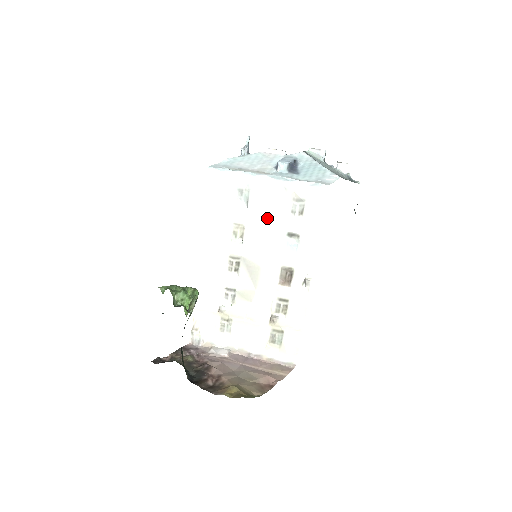
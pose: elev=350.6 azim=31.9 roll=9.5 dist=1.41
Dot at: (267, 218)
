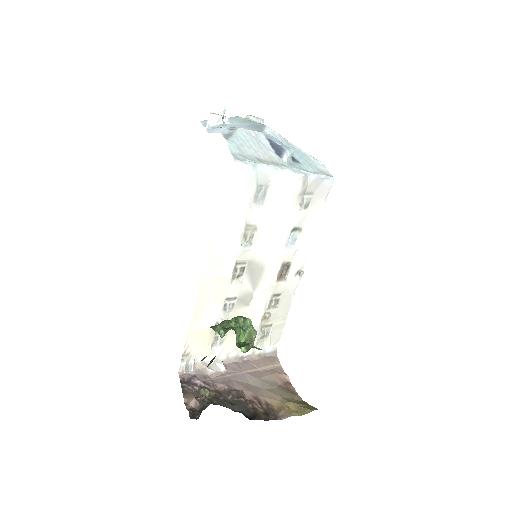
Dot at: (279, 215)
